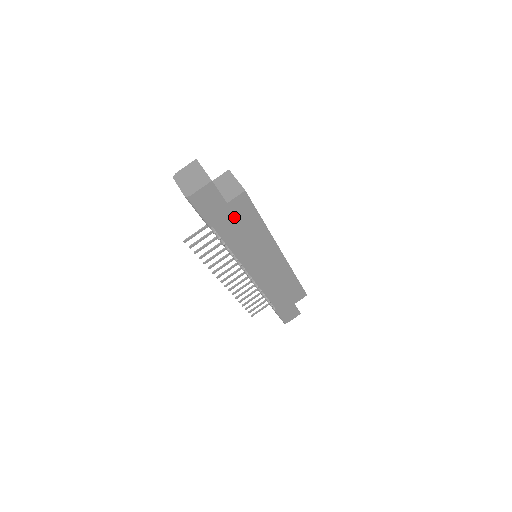
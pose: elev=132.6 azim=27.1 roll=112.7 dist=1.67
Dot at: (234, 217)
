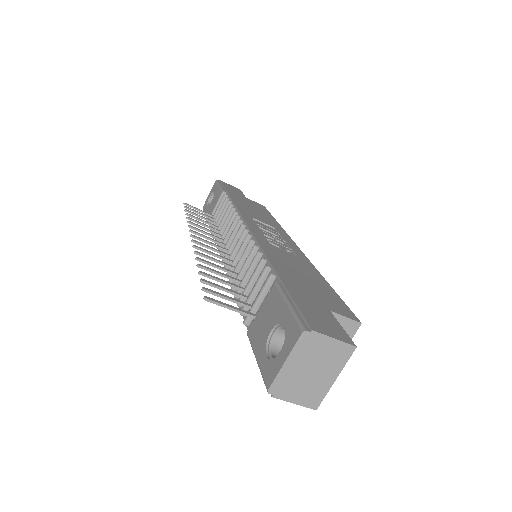
Dot at: occluded
